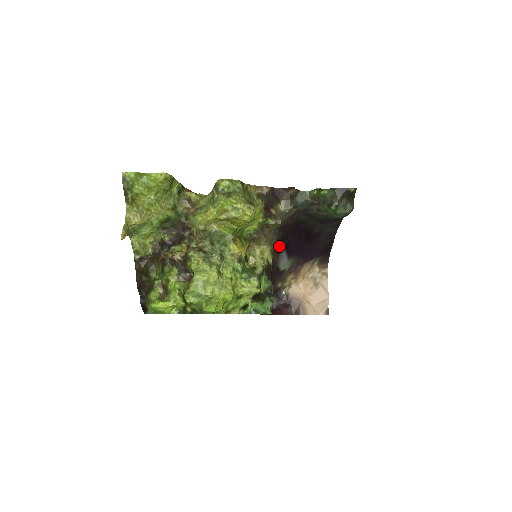
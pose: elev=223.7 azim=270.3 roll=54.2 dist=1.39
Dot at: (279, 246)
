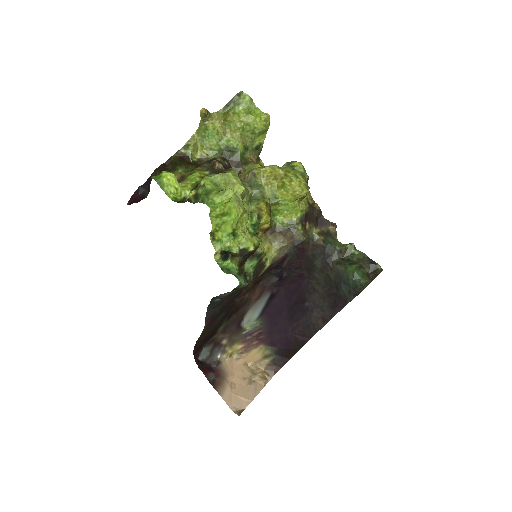
Dot at: (269, 287)
